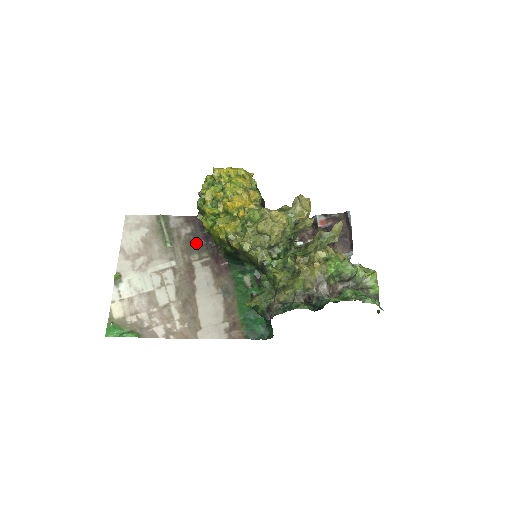
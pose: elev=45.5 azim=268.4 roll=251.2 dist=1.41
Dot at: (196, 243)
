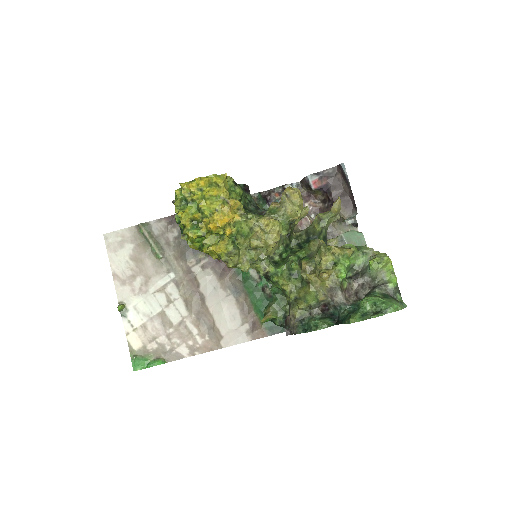
Dot at: (188, 246)
